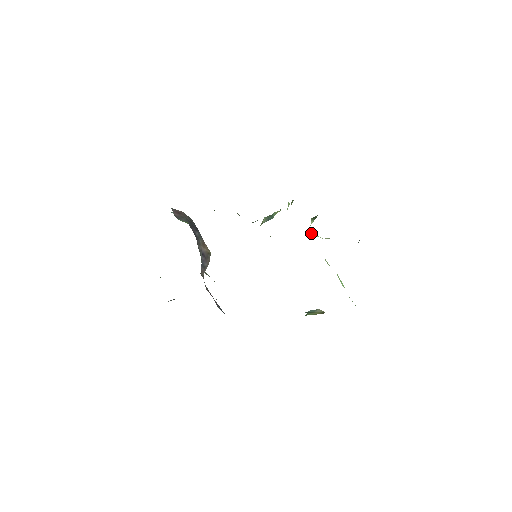
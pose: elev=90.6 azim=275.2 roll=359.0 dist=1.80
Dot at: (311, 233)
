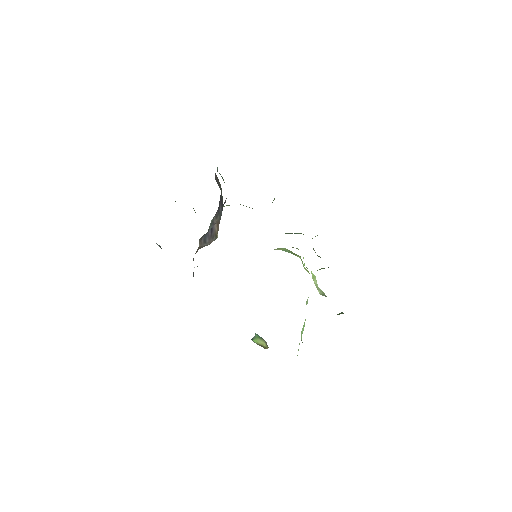
Dot at: (313, 275)
